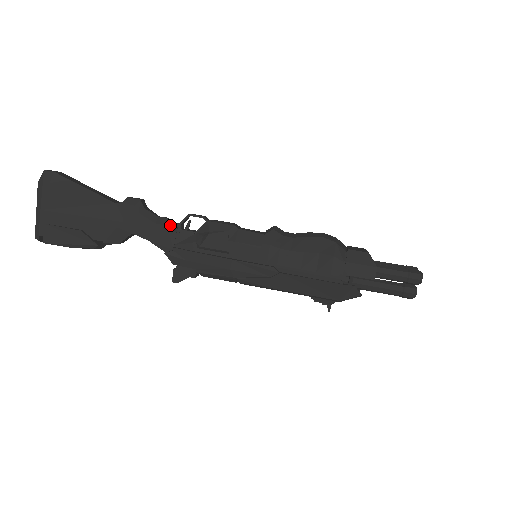
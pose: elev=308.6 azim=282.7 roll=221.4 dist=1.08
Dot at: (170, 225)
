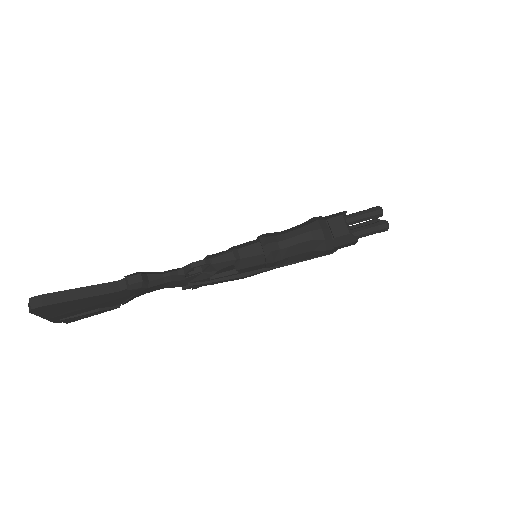
Dot at: (178, 278)
